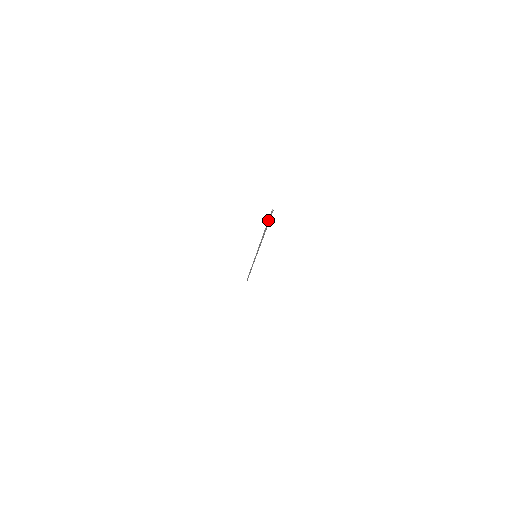
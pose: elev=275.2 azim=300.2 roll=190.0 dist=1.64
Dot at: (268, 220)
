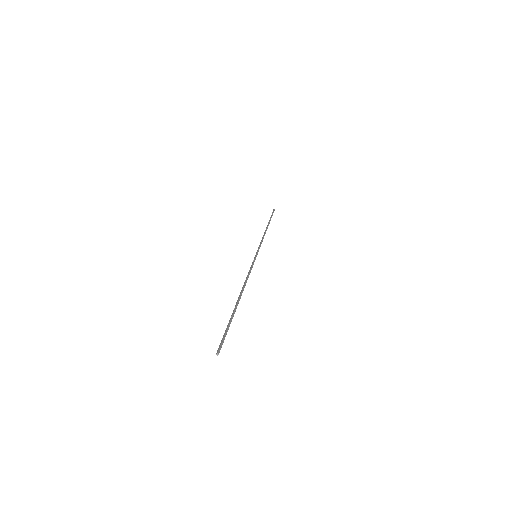
Dot at: (225, 332)
